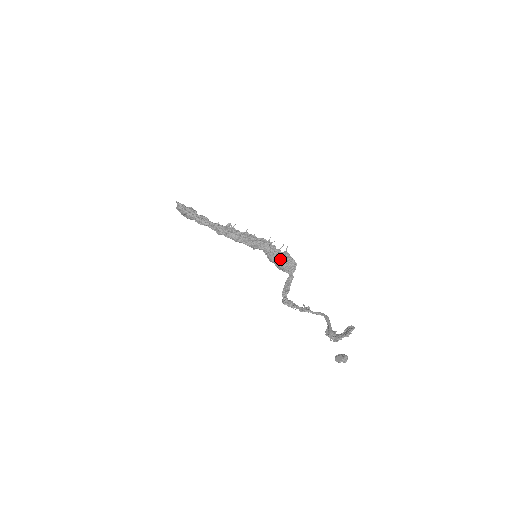
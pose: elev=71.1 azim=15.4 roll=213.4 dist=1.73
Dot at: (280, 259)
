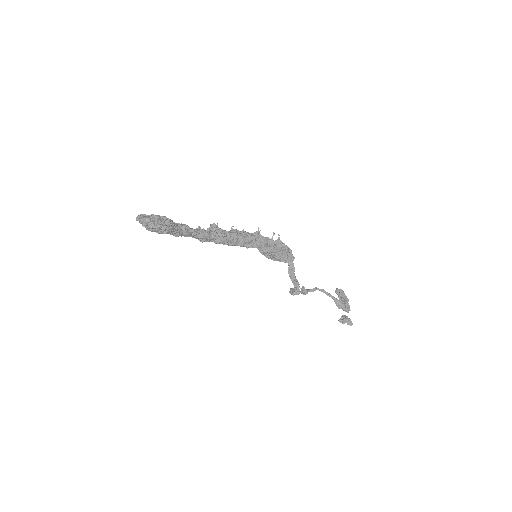
Dot at: (279, 251)
